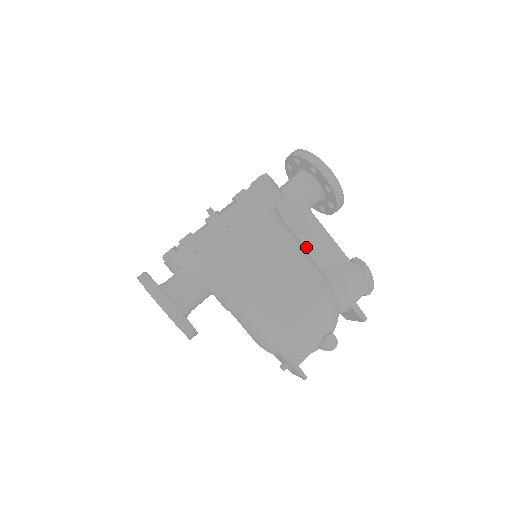
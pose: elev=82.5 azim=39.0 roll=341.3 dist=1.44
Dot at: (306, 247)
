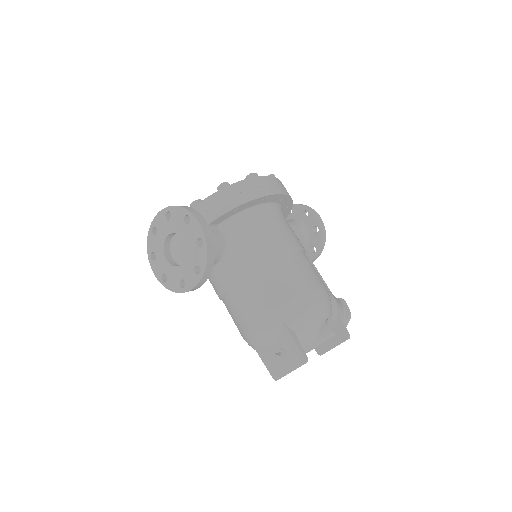
Dot at: occluded
